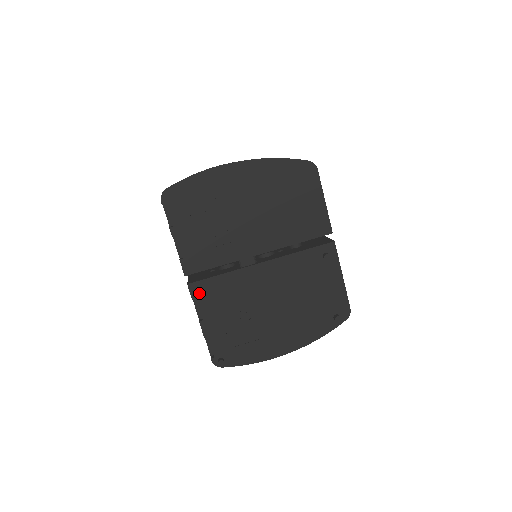
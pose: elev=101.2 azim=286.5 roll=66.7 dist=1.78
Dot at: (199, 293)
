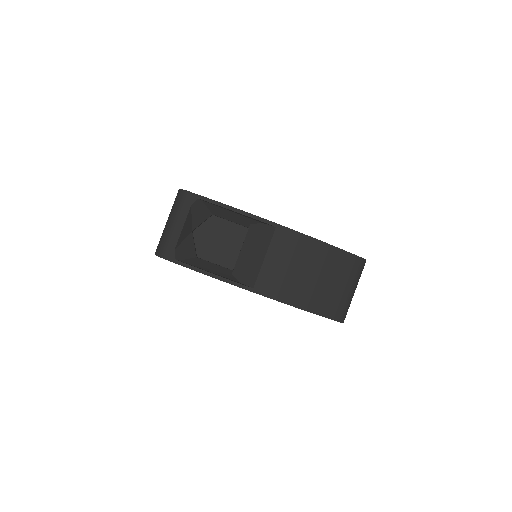
Dot at: occluded
